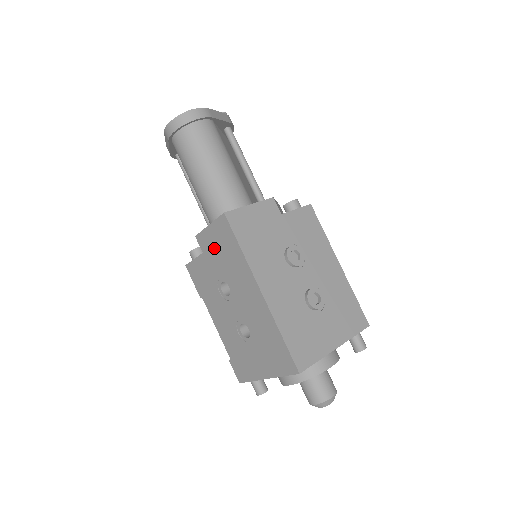
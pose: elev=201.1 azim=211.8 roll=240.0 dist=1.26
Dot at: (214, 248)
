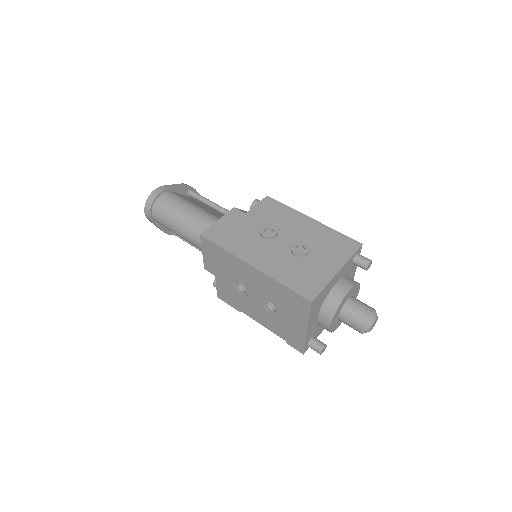
Dot at: (215, 265)
